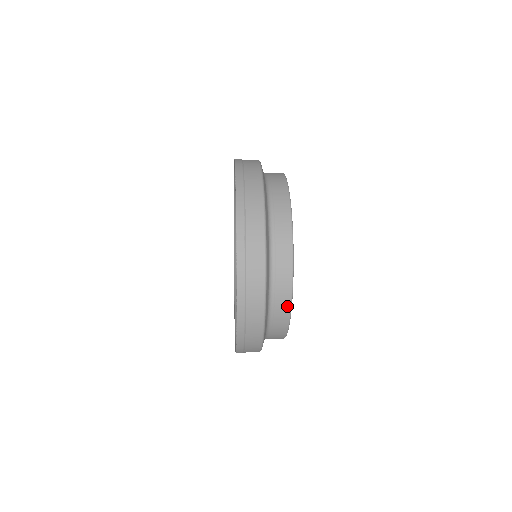
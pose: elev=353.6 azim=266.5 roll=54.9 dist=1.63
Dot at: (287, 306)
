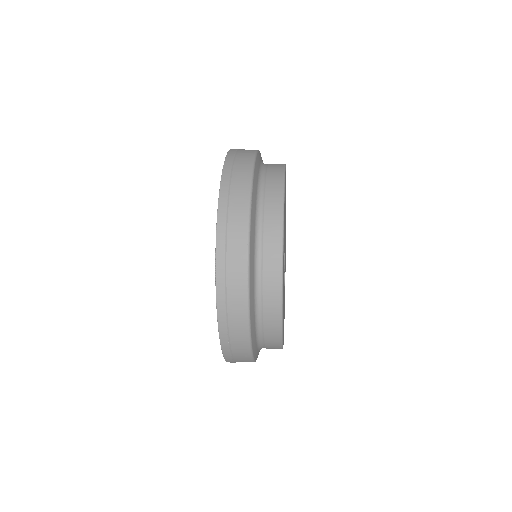
Dot at: (278, 219)
